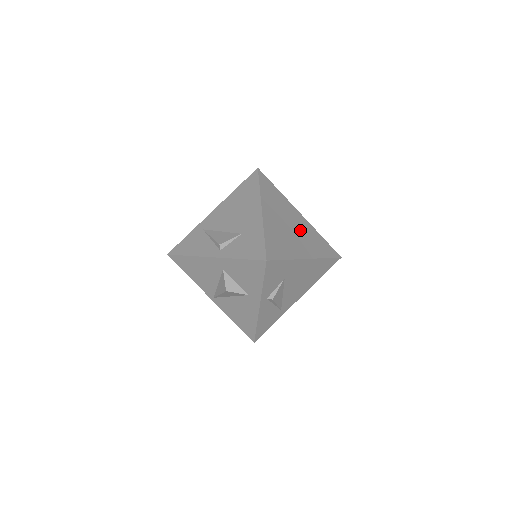
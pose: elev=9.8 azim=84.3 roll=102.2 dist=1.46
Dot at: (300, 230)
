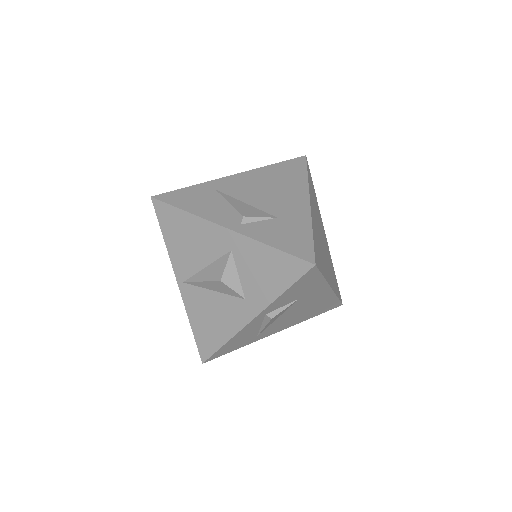
Dot at: (326, 250)
